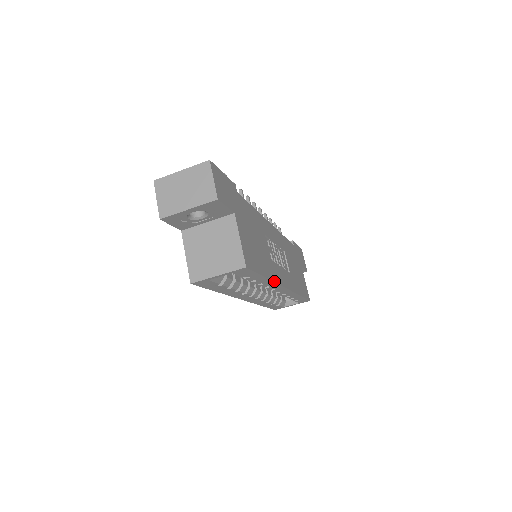
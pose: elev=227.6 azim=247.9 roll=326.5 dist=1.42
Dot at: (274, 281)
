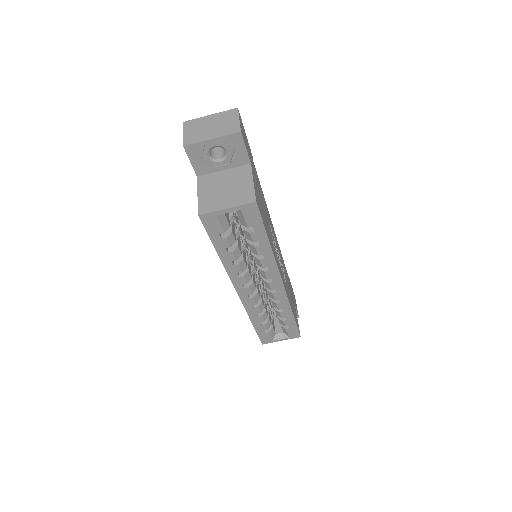
Dot at: (275, 258)
